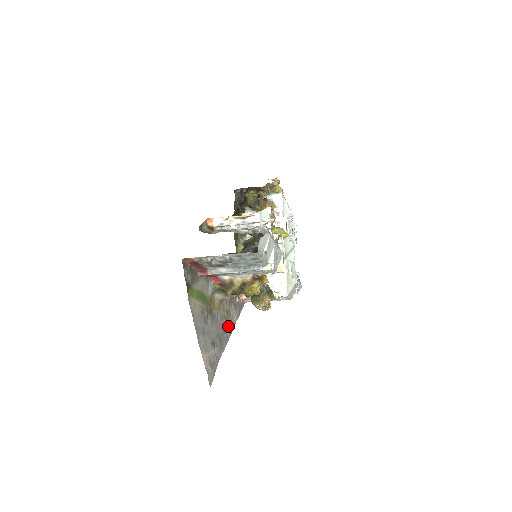
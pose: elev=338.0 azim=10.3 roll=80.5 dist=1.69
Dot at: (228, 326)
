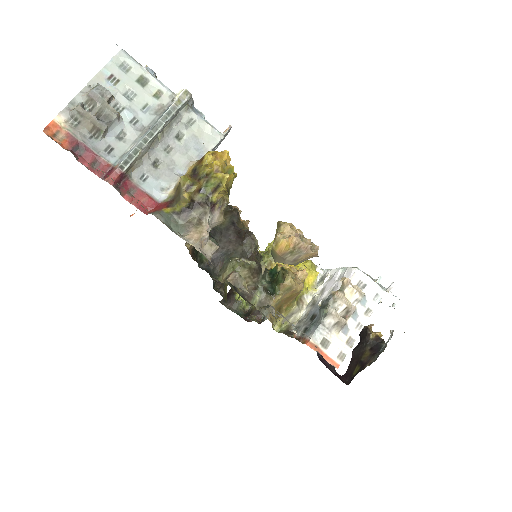
Dot at: occluded
